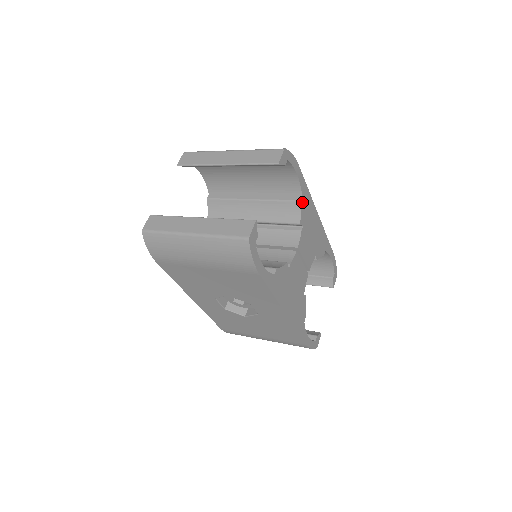
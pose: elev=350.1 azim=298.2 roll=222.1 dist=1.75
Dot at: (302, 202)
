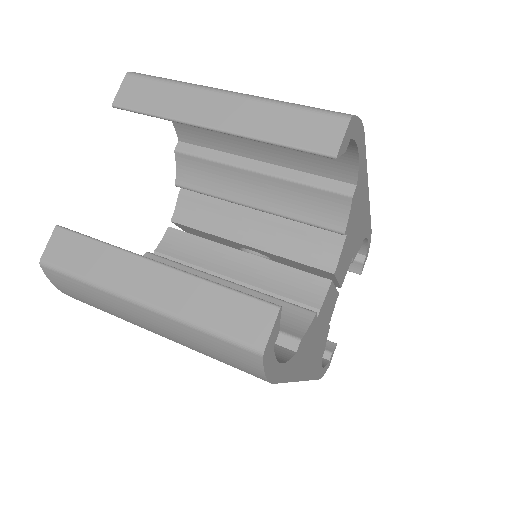
Dot at: (354, 195)
